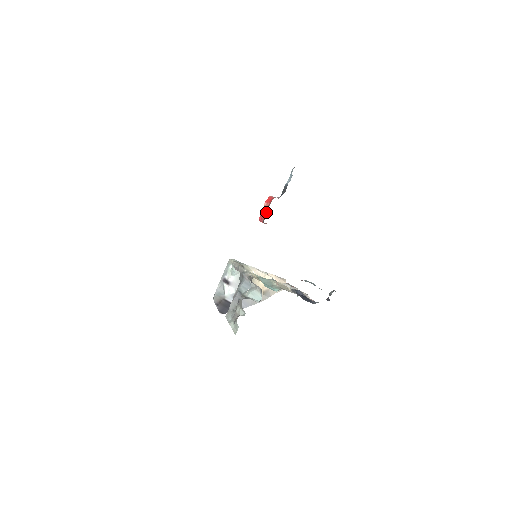
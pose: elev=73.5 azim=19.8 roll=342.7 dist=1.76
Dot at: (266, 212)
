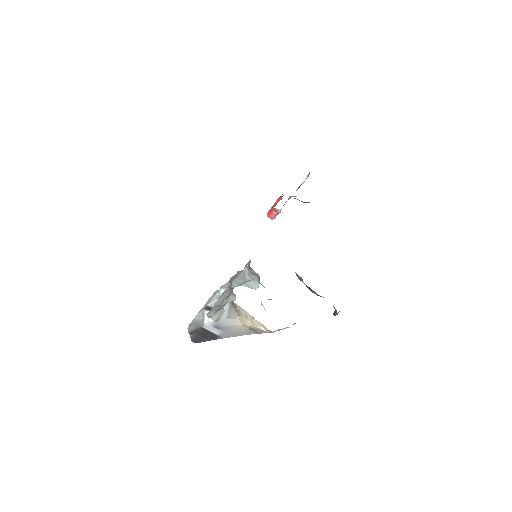
Dot at: occluded
